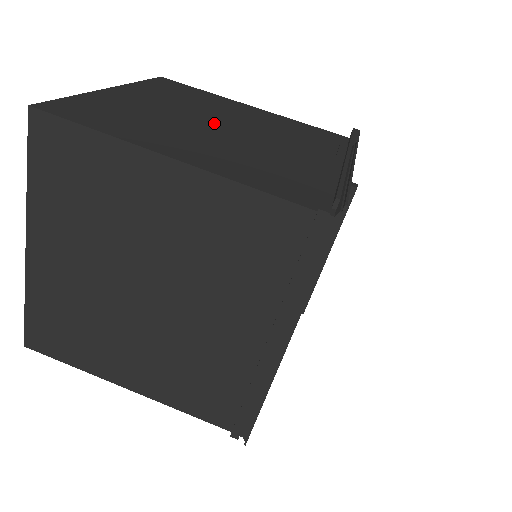
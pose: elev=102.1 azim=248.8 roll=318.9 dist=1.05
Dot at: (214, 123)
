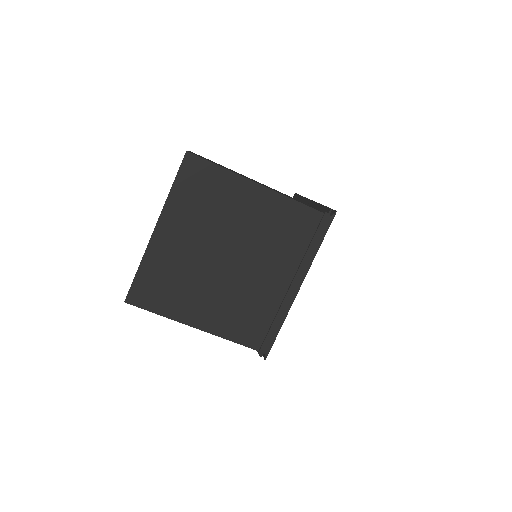
Dot at: occluded
